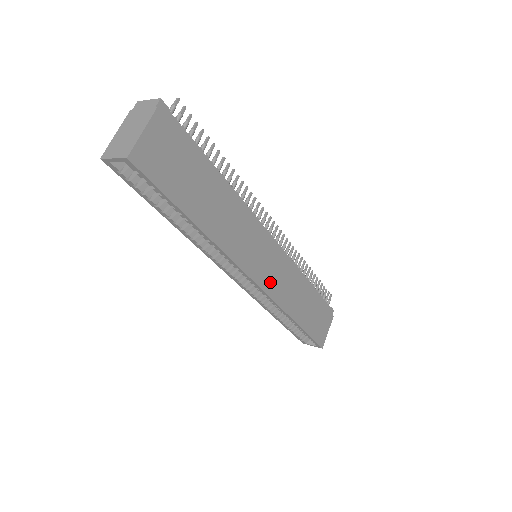
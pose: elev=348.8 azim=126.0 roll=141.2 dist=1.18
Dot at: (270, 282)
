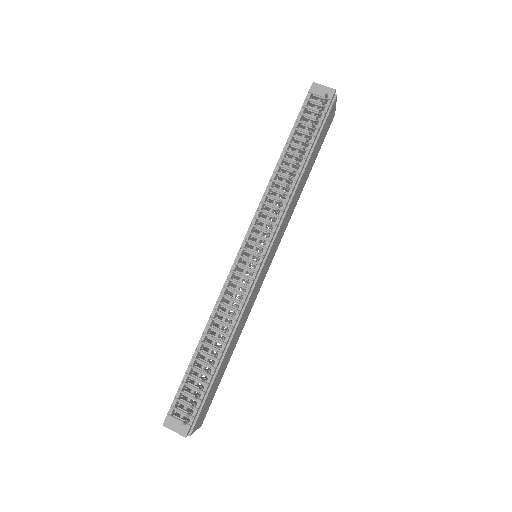
Dot at: (277, 245)
